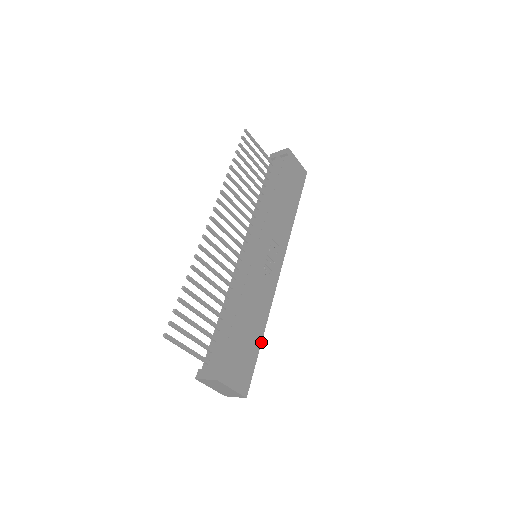
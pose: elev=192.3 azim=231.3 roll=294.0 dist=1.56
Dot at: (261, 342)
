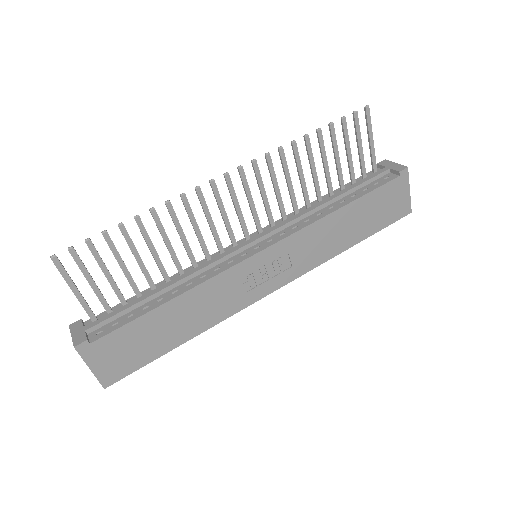
Dot at: occluded
